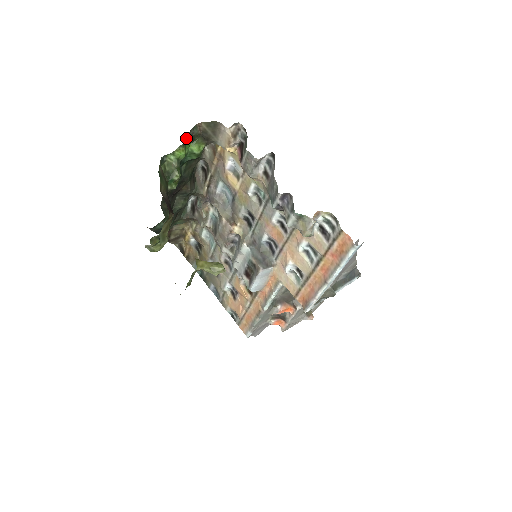
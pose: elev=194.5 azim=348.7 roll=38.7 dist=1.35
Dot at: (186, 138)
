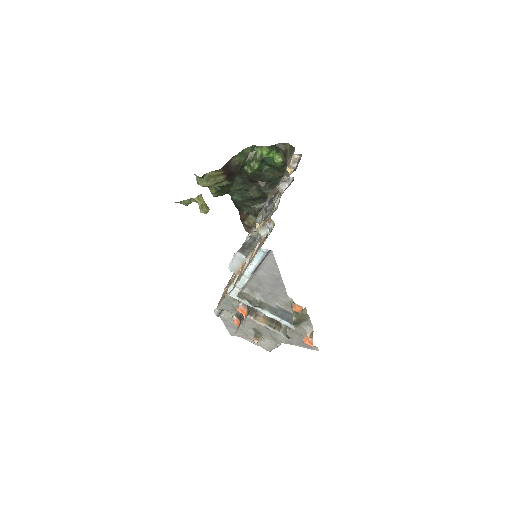
Dot at: (274, 145)
